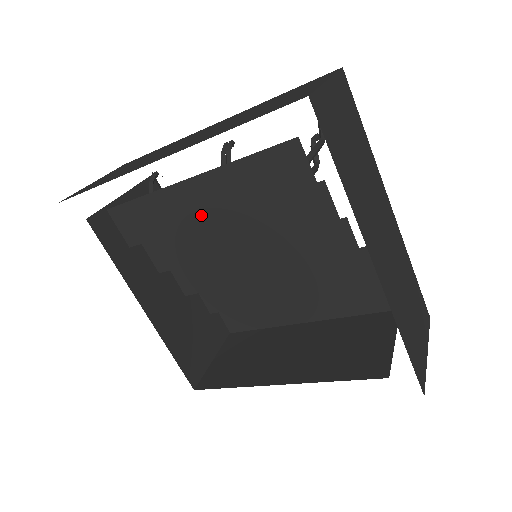
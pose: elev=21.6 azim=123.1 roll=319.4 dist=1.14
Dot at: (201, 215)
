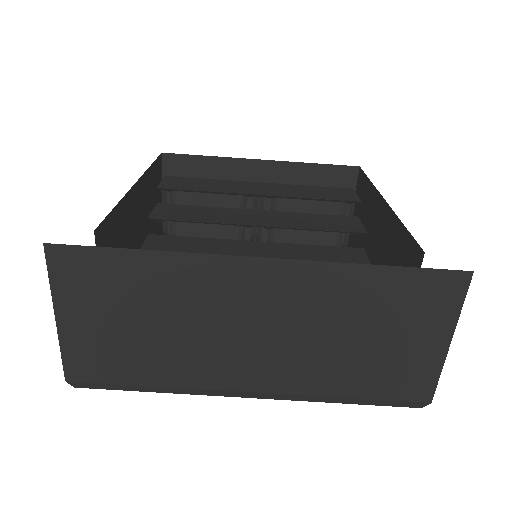
Dot at: (253, 191)
